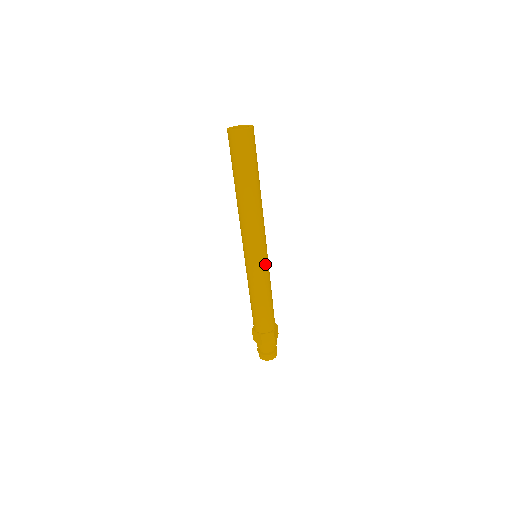
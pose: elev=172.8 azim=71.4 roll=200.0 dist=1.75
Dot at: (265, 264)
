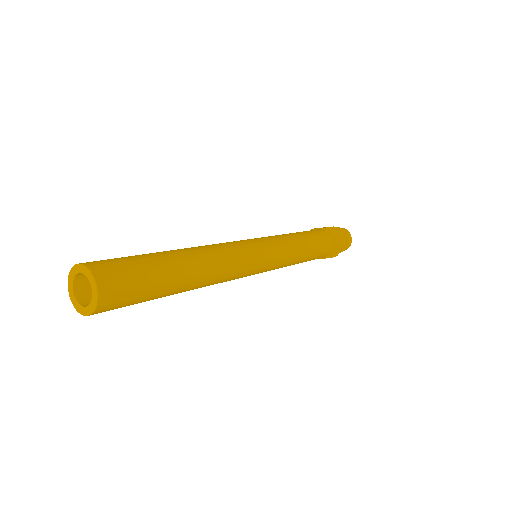
Dot at: (271, 268)
